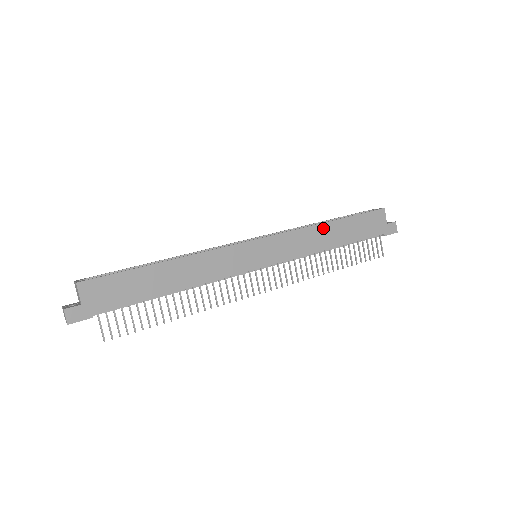
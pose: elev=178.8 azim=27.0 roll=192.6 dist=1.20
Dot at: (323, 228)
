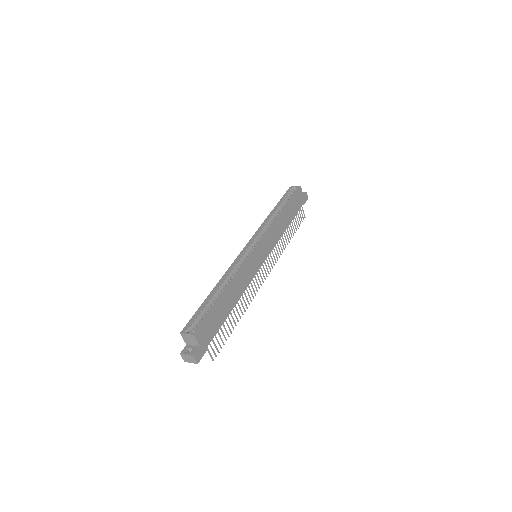
Dot at: (281, 218)
